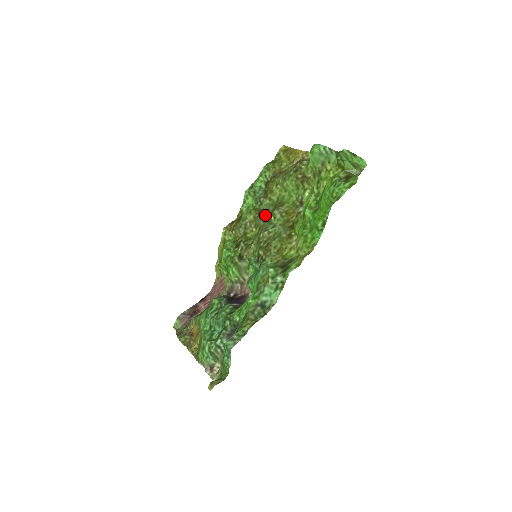
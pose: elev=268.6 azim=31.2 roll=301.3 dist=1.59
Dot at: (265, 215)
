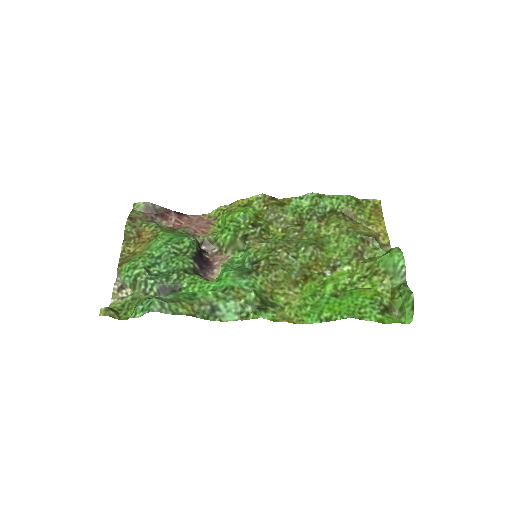
Dot at: (301, 234)
